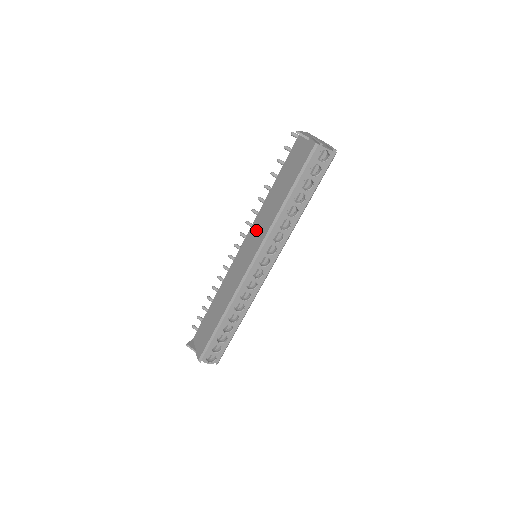
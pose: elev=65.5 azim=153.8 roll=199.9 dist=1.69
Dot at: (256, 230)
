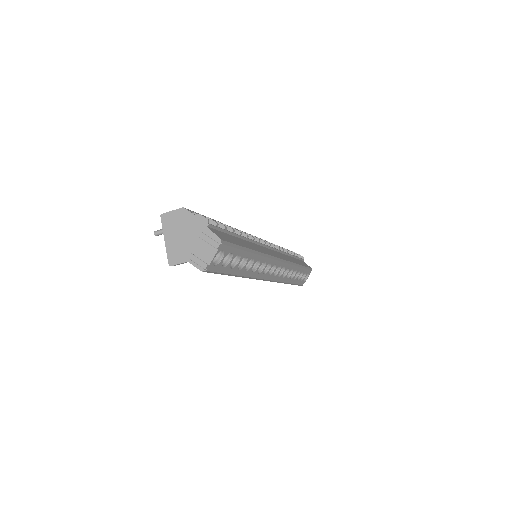
Dot at: occluded
